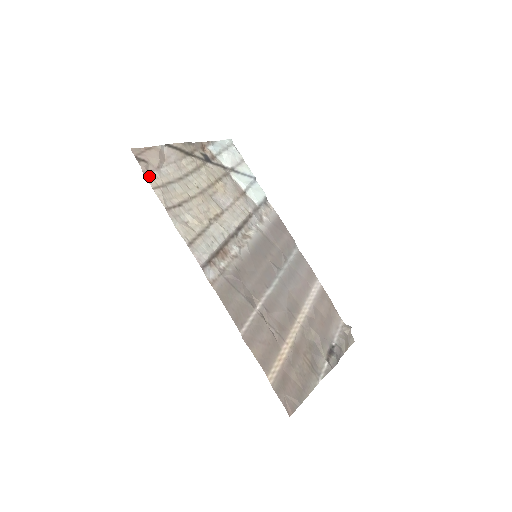
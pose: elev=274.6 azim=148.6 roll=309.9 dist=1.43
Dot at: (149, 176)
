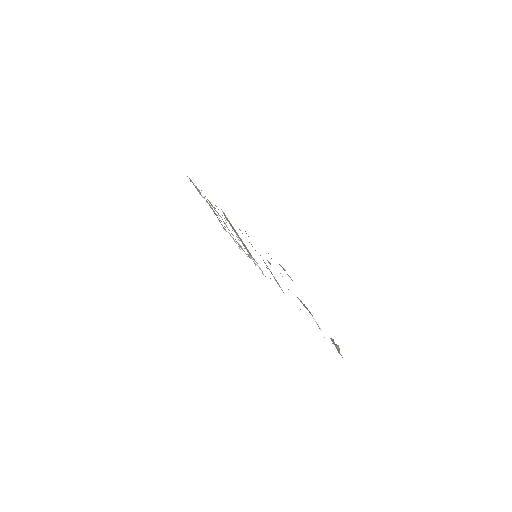
Dot at: occluded
